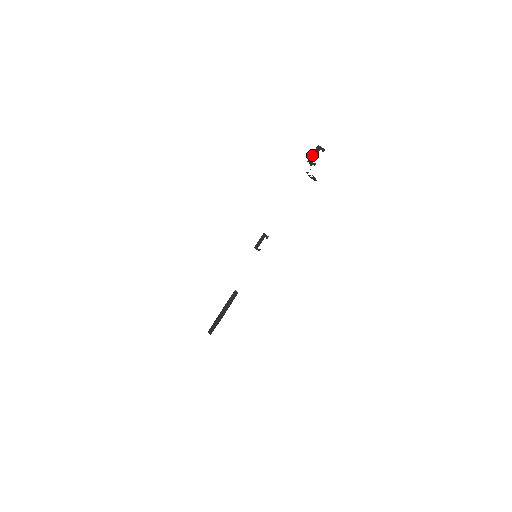
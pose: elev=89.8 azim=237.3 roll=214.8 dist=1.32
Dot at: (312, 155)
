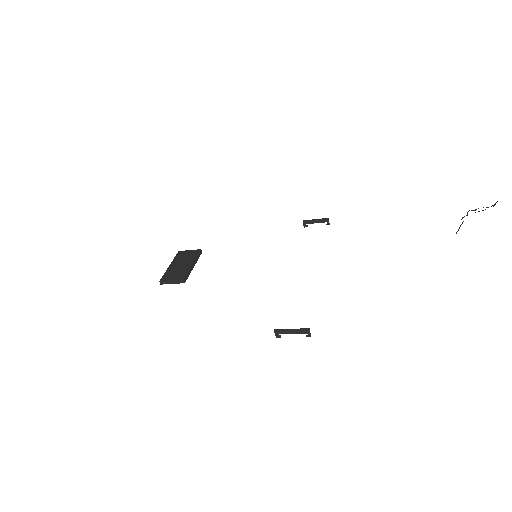
Dot at: (287, 330)
